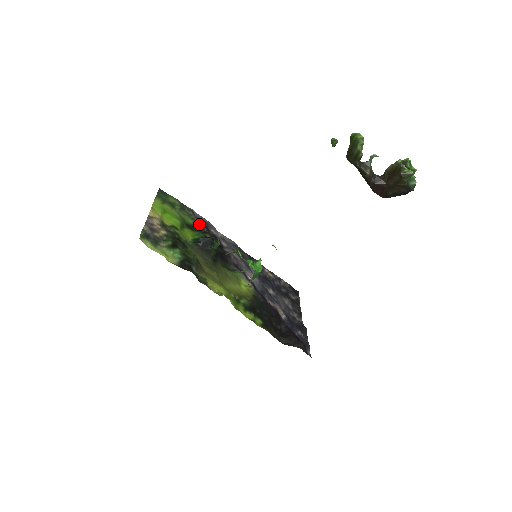
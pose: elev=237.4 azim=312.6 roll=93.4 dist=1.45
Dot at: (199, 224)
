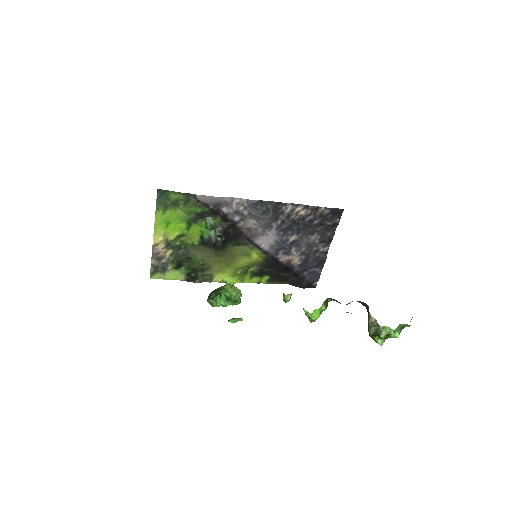
Dot at: (208, 208)
